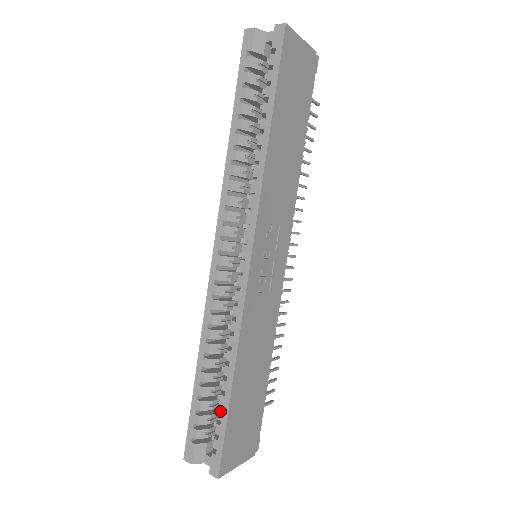
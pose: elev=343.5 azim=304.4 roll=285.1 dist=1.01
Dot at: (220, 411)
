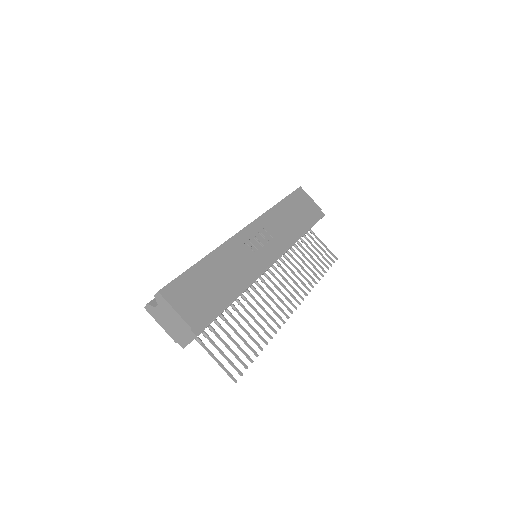
Dot at: occluded
